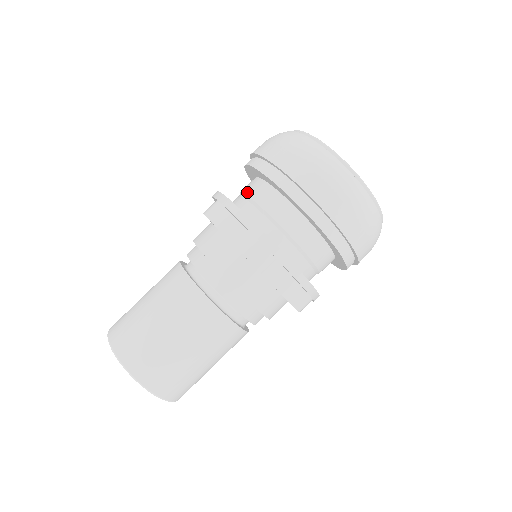
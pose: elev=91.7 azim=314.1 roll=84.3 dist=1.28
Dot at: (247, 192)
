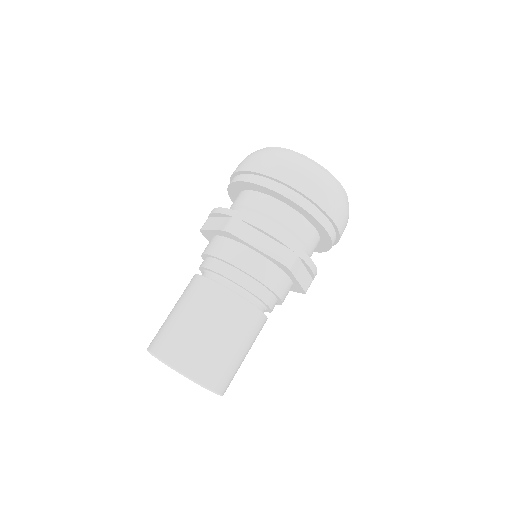
Dot at: occluded
